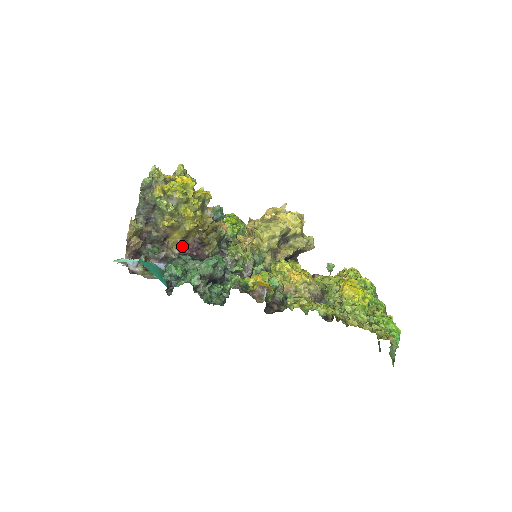
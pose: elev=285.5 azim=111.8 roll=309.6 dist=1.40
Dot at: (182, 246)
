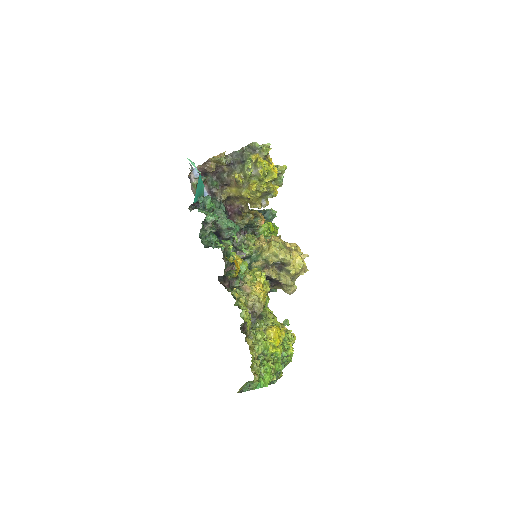
Dot at: (230, 201)
